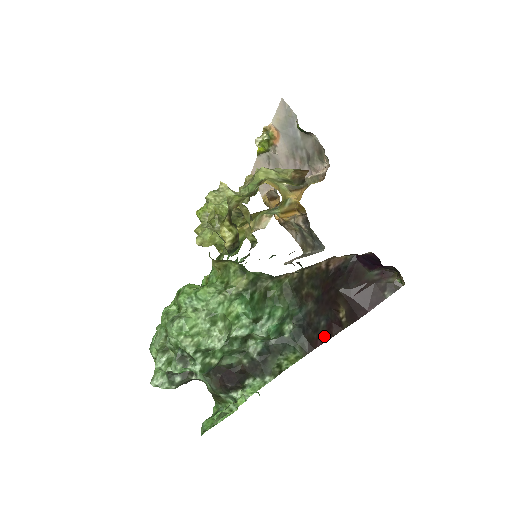
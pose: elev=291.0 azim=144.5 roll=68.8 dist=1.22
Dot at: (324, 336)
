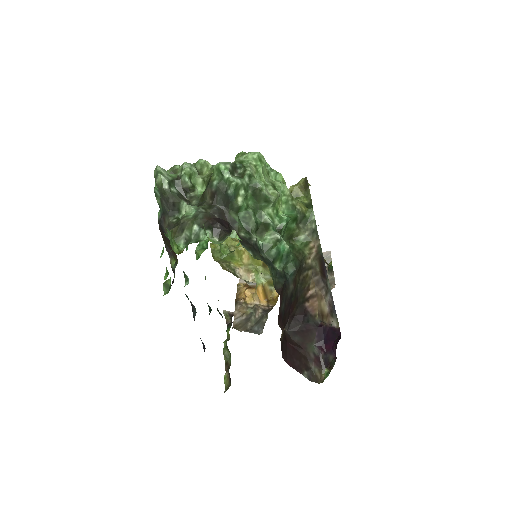
Dot at: (280, 309)
